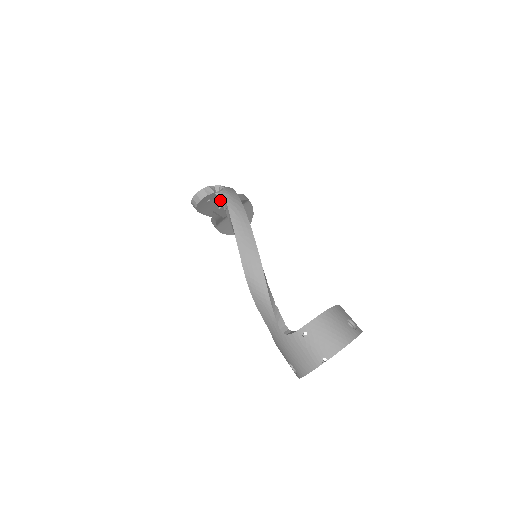
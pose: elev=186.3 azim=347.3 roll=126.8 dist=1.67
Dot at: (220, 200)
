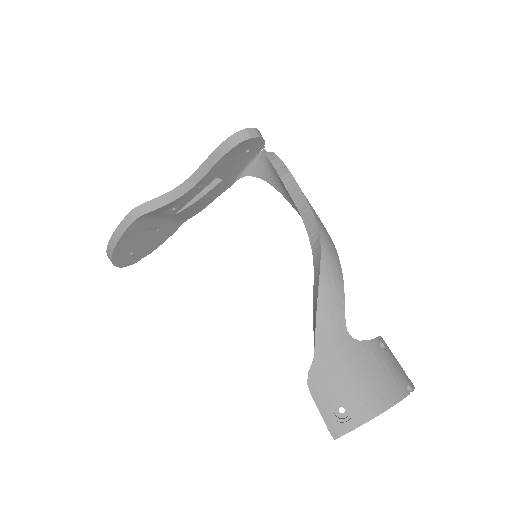
Dot at: (269, 158)
